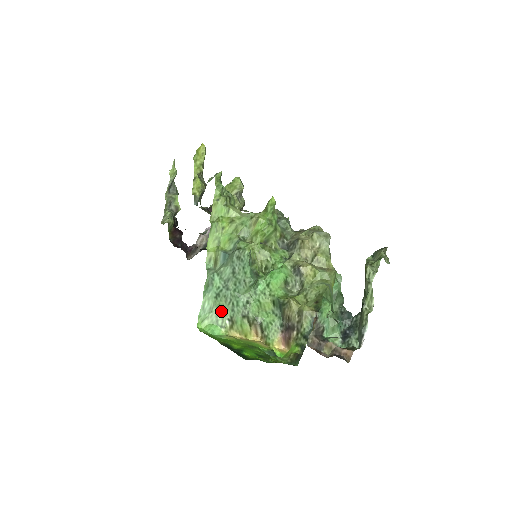
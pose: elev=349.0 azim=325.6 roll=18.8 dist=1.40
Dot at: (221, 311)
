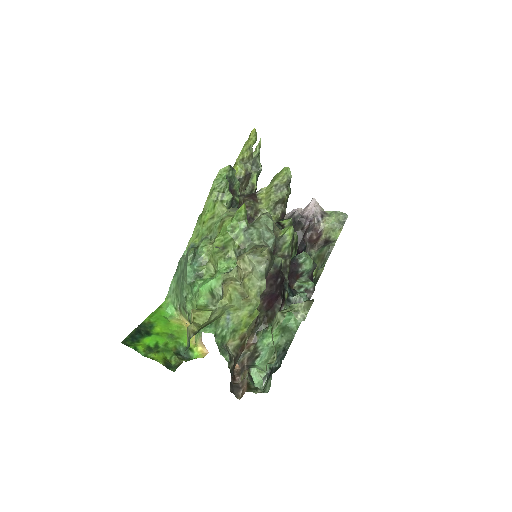
Dot at: (177, 296)
